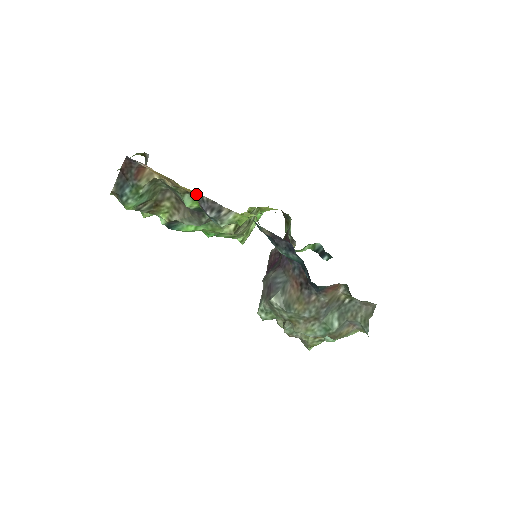
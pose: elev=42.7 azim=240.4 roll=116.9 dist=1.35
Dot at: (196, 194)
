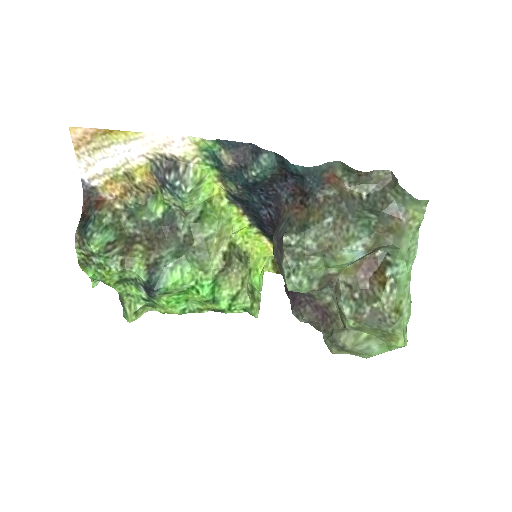
Dot at: (149, 167)
